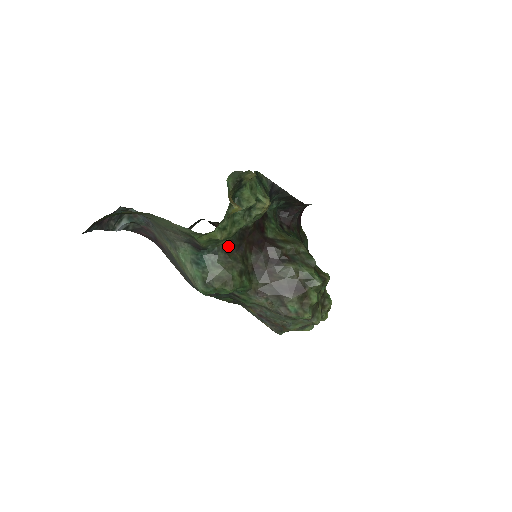
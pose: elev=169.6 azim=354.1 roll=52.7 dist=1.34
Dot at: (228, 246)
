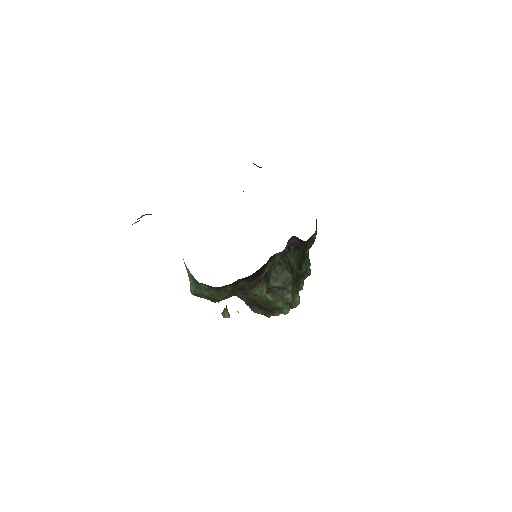
Dot at: (222, 286)
